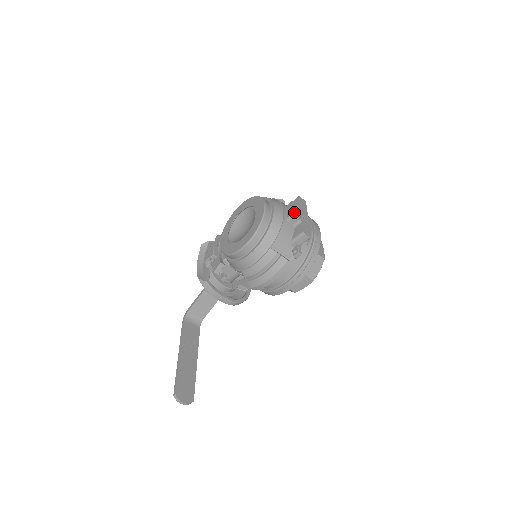
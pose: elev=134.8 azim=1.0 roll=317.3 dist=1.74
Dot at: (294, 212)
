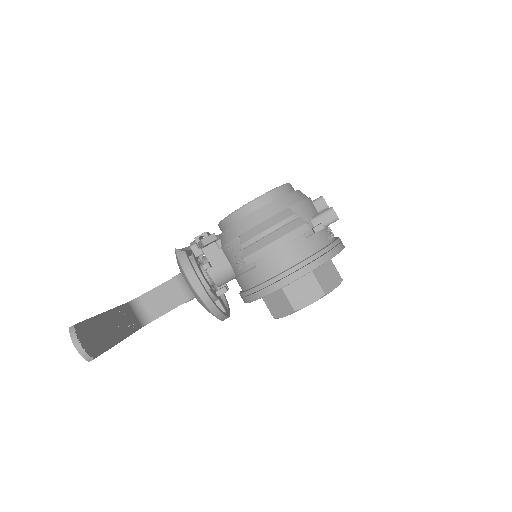
Dot at: (322, 197)
